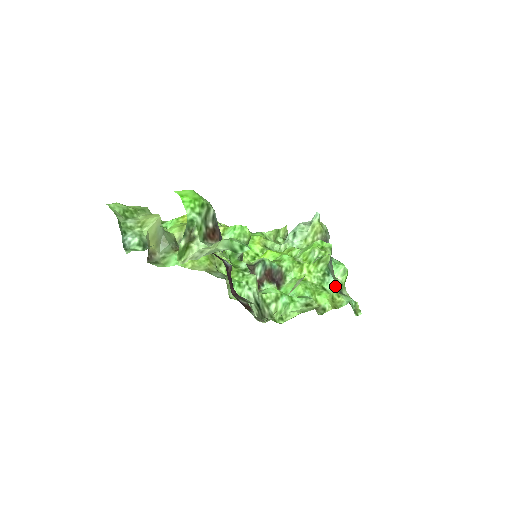
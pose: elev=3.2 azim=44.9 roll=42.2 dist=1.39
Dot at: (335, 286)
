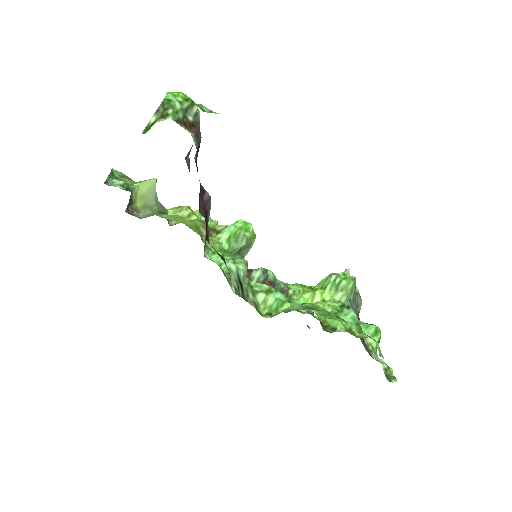
Dot at: (356, 323)
